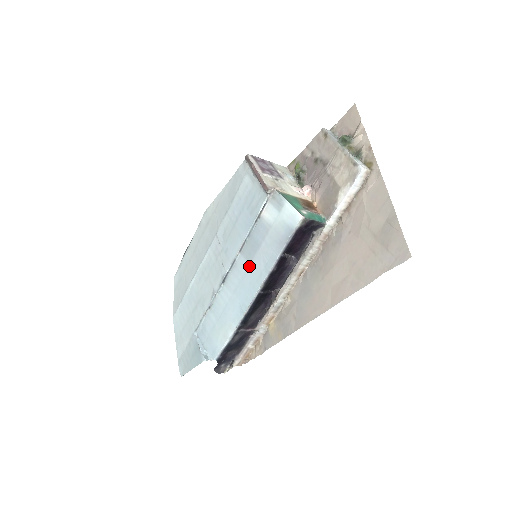
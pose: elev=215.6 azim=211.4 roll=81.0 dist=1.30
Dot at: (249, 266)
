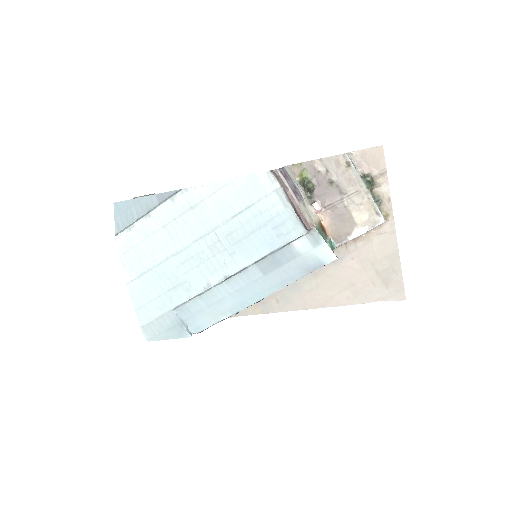
Dot at: (263, 277)
